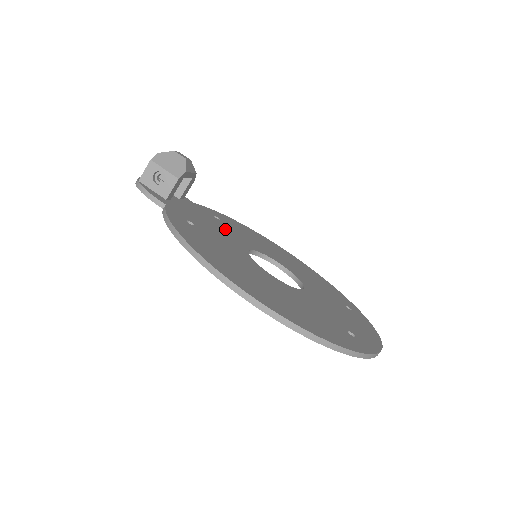
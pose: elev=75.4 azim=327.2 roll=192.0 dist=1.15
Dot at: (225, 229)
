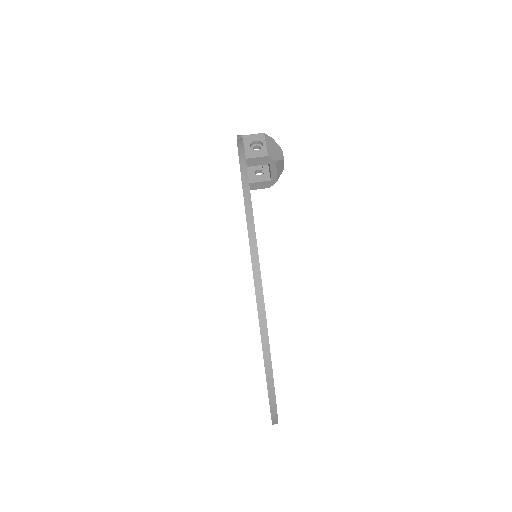
Dot at: occluded
